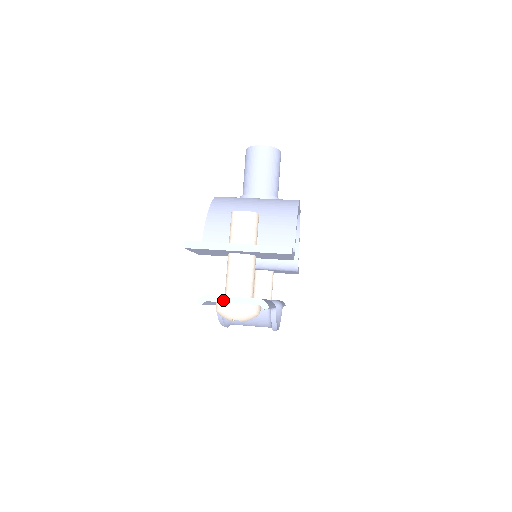
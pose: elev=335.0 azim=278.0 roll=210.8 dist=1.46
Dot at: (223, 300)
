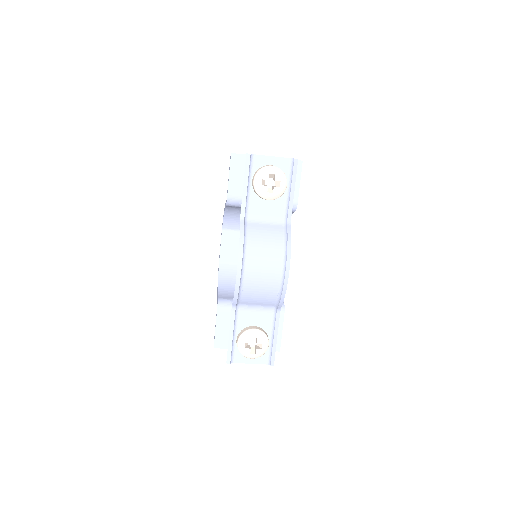
Dot at: occluded
